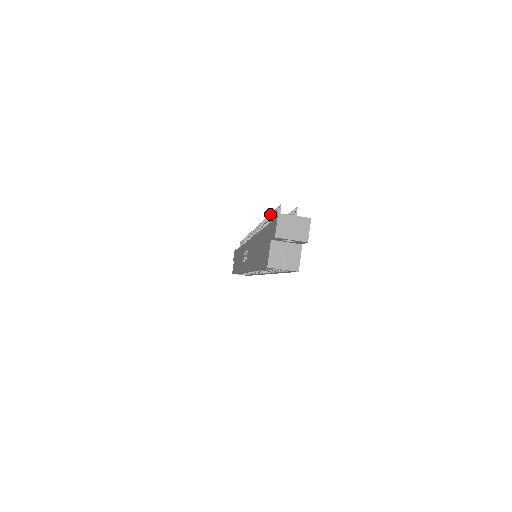
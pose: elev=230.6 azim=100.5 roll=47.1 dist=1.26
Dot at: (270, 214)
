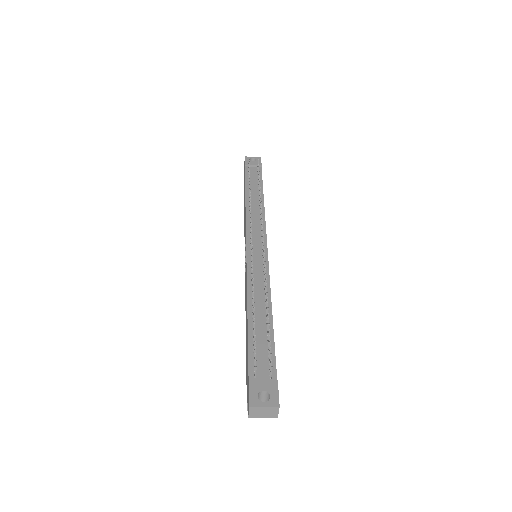
Dot at: occluded
